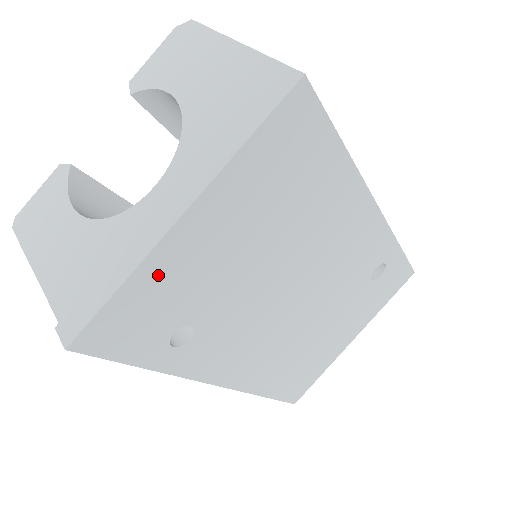
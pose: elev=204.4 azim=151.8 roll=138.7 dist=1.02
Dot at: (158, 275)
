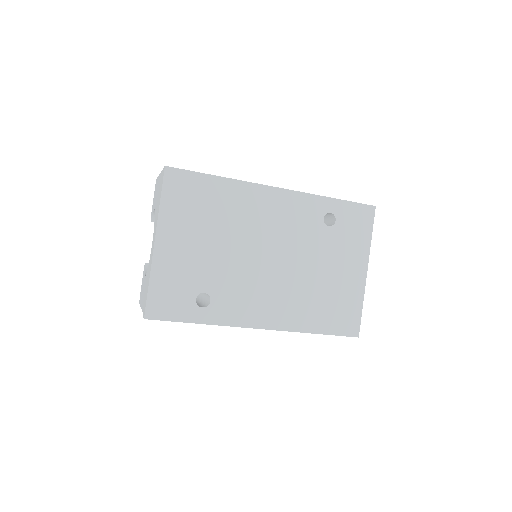
Dot at: (164, 272)
